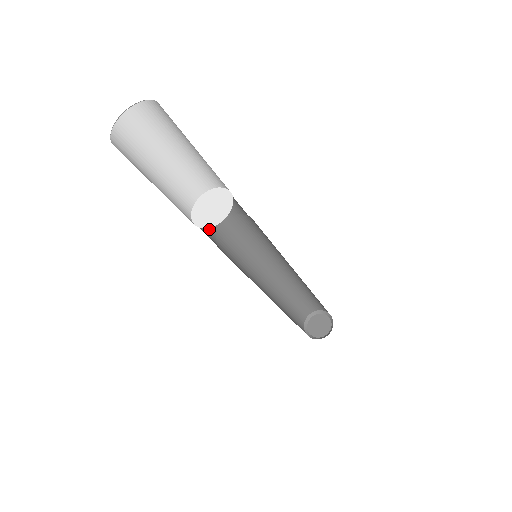
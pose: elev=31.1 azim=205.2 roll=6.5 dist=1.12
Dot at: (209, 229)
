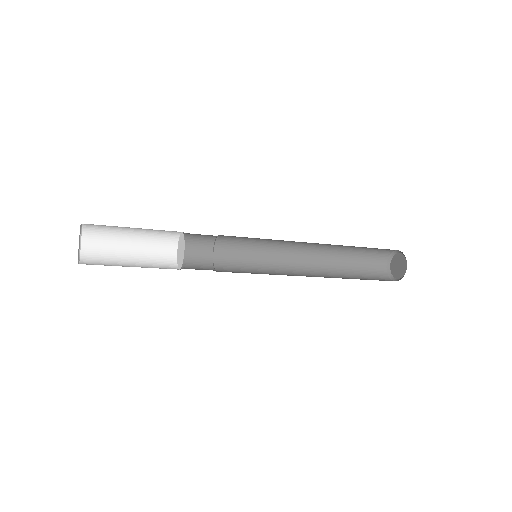
Dot at: (203, 265)
